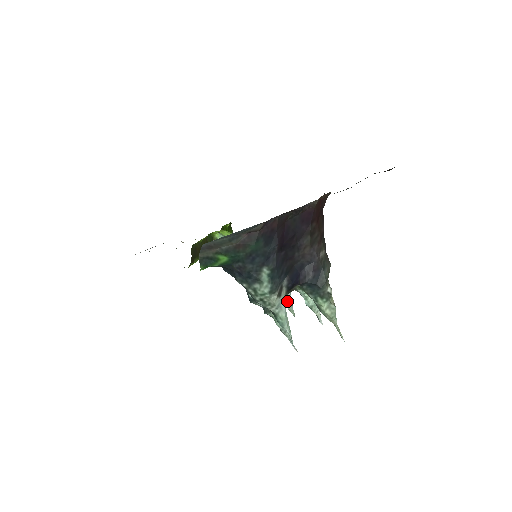
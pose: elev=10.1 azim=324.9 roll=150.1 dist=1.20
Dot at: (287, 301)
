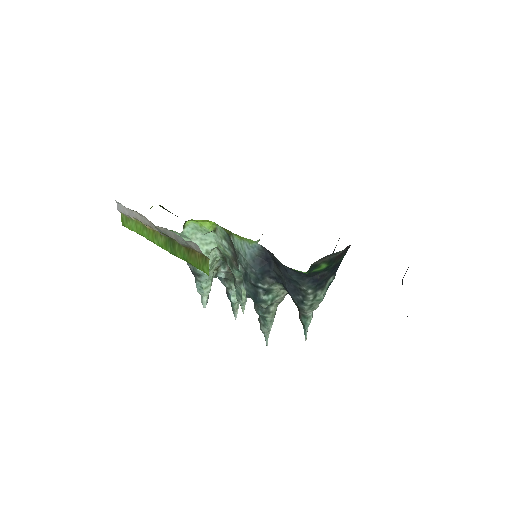
Dot at: (246, 300)
